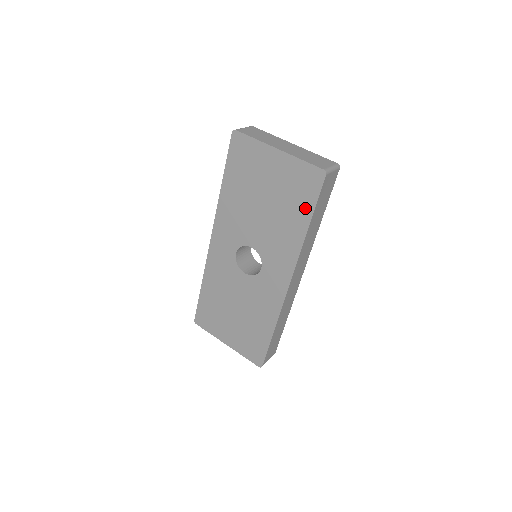
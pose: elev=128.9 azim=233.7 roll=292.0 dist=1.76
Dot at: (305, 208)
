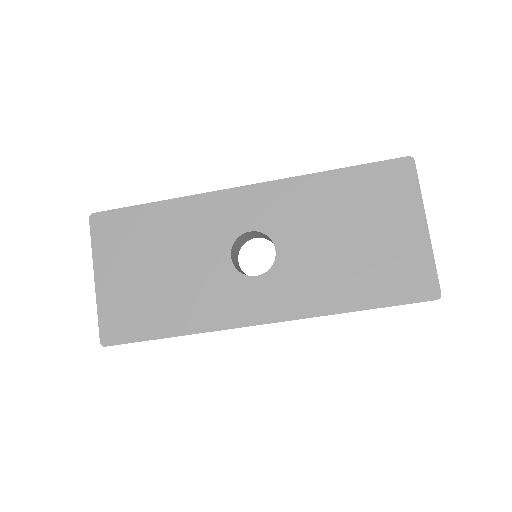
Dot at: (380, 294)
